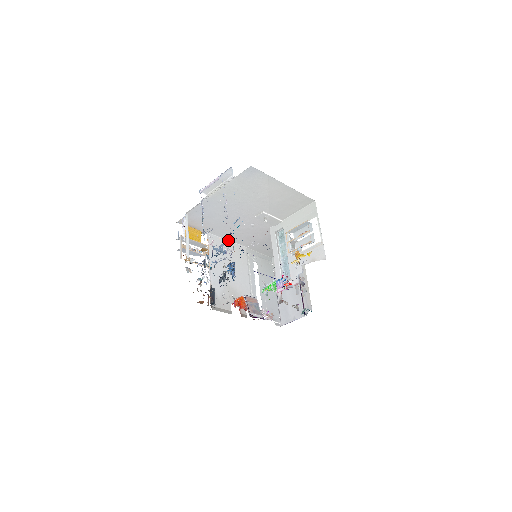
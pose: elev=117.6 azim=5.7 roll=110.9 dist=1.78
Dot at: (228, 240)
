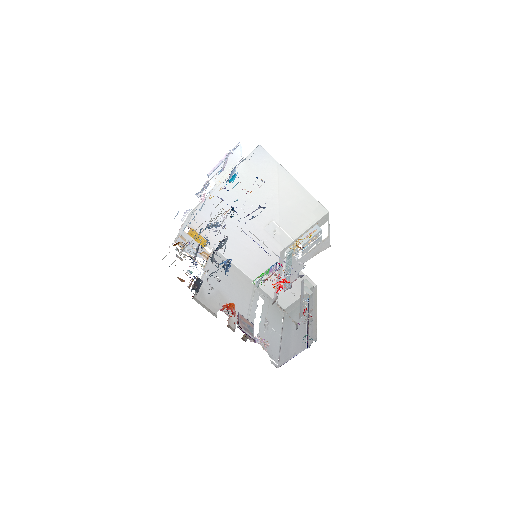
Dot at: (235, 265)
